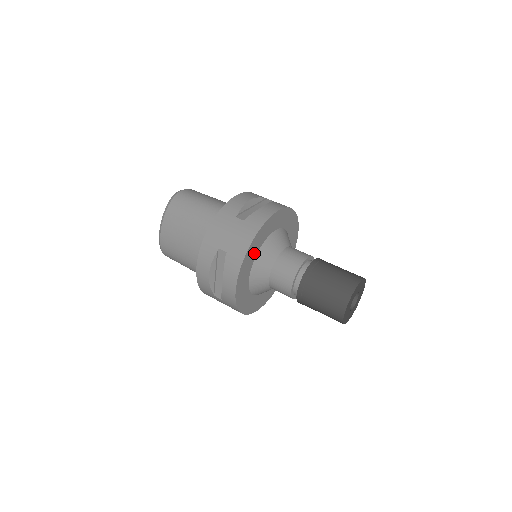
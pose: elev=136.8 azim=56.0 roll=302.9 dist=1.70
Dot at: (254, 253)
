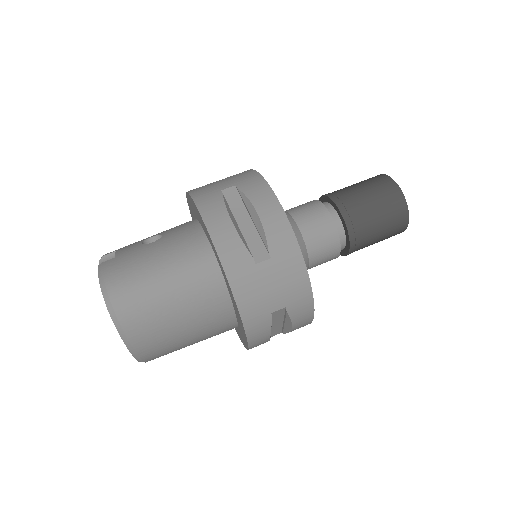
Dot at: occluded
